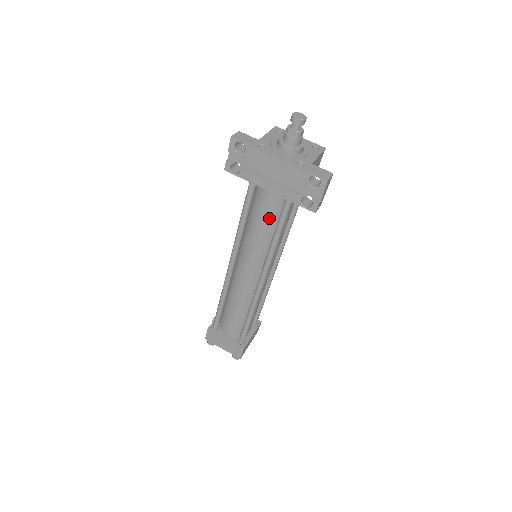
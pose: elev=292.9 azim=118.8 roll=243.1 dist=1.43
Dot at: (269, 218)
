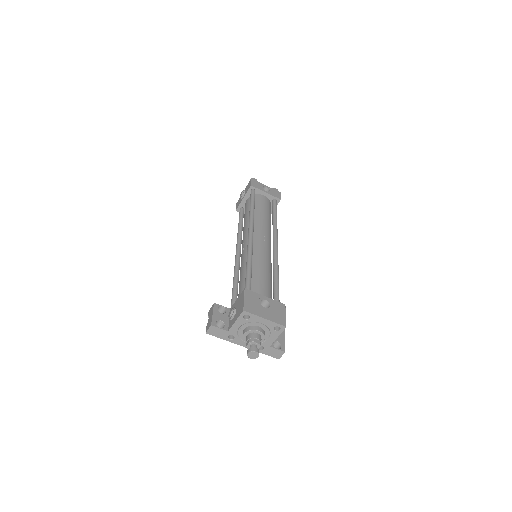
Dot at: occluded
